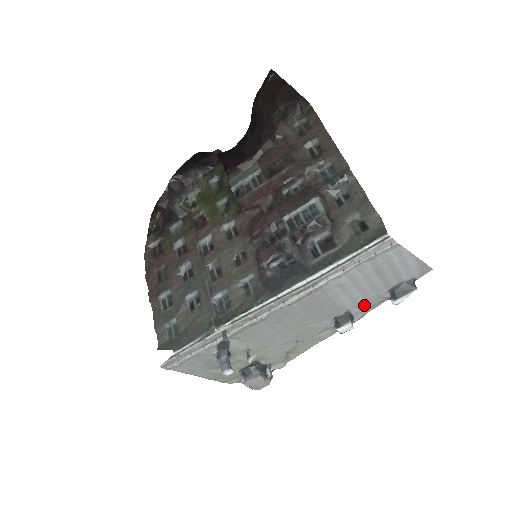
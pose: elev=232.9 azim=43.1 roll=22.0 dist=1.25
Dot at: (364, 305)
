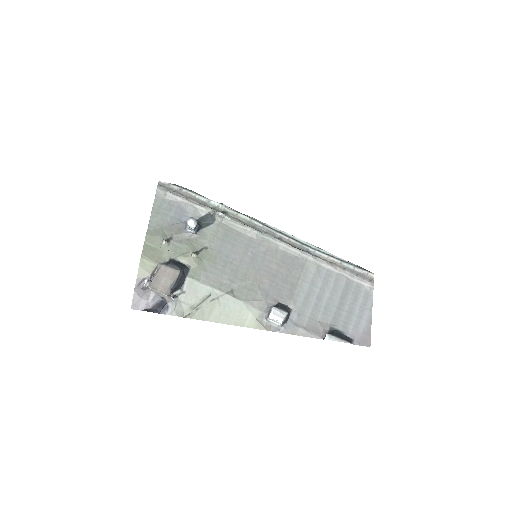
Dot at: (304, 320)
